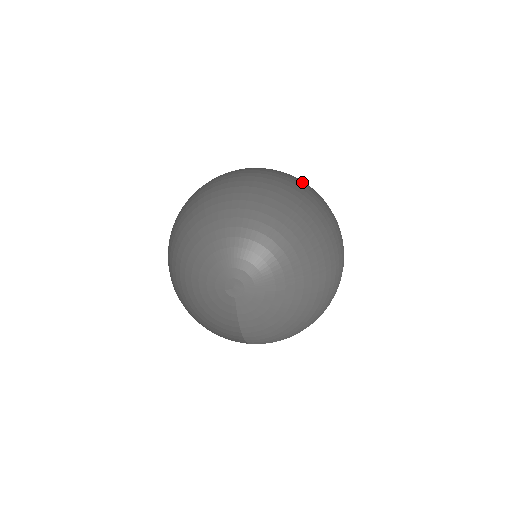
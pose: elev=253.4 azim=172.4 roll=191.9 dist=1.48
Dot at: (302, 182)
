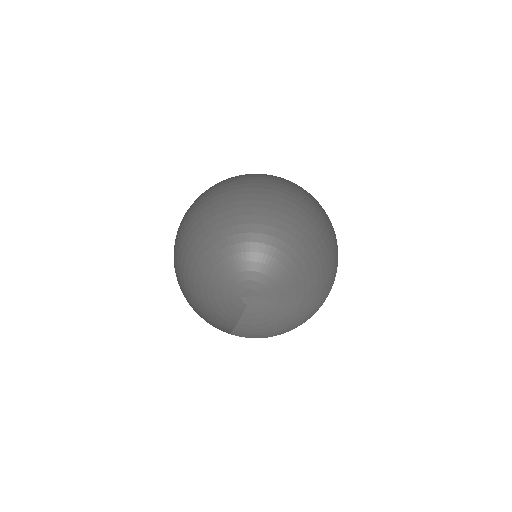
Dot at: occluded
